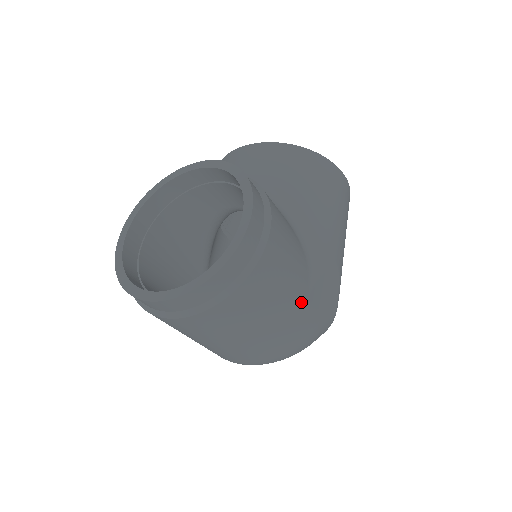
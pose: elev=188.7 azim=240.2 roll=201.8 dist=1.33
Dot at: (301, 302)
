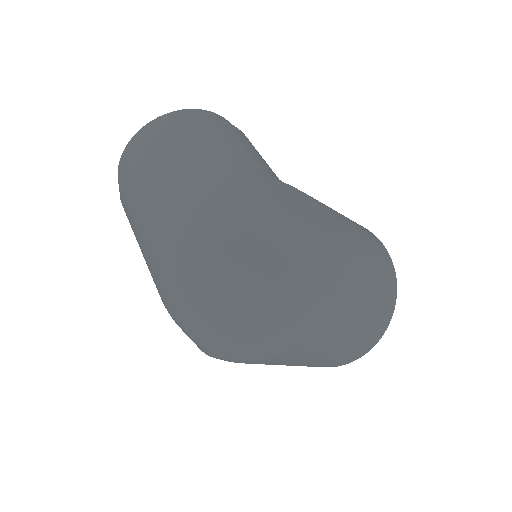
Dot at: (253, 171)
